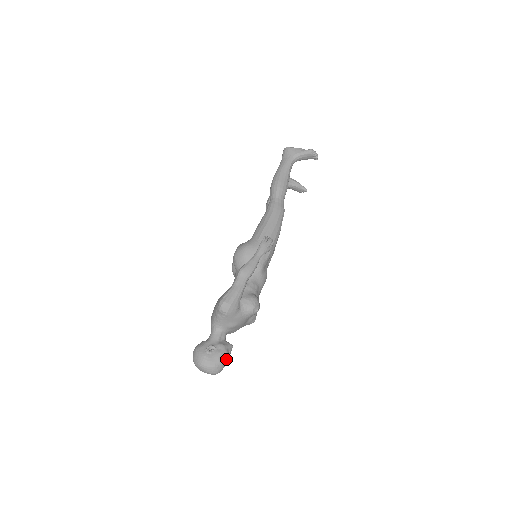
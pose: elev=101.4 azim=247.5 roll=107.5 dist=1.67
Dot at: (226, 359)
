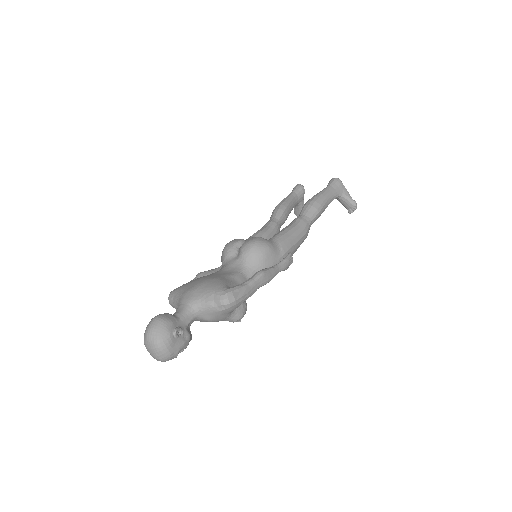
Dot at: occluded
